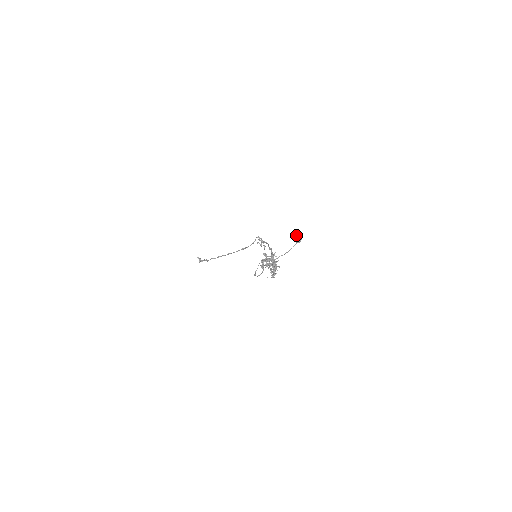
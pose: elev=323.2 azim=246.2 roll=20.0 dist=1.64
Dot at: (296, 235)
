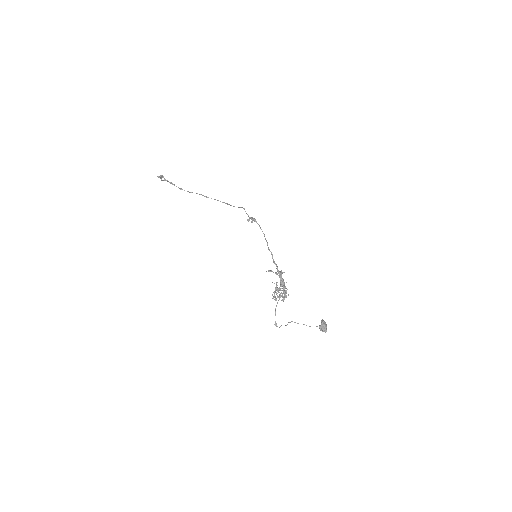
Dot at: (323, 329)
